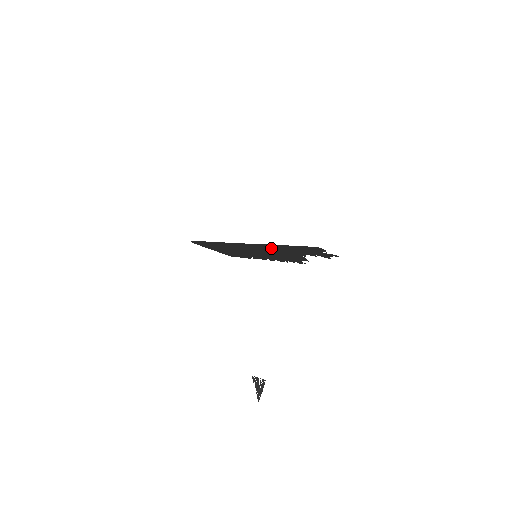
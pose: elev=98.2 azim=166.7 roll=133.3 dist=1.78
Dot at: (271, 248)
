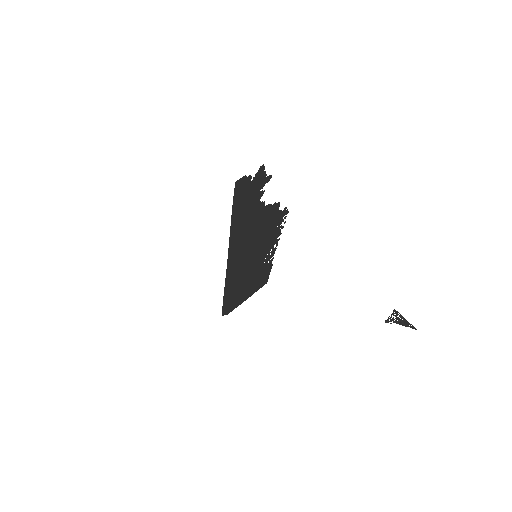
Dot at: (241, 236)
